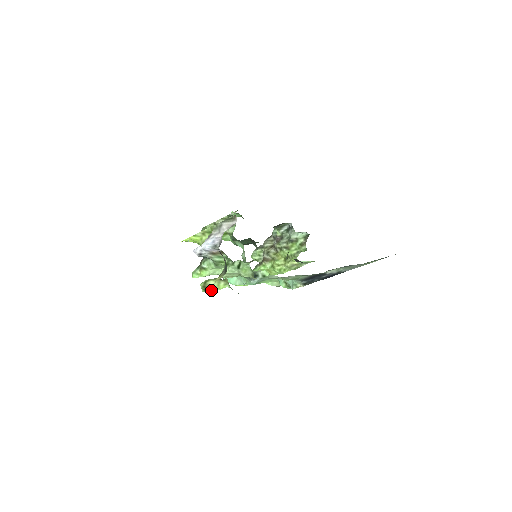
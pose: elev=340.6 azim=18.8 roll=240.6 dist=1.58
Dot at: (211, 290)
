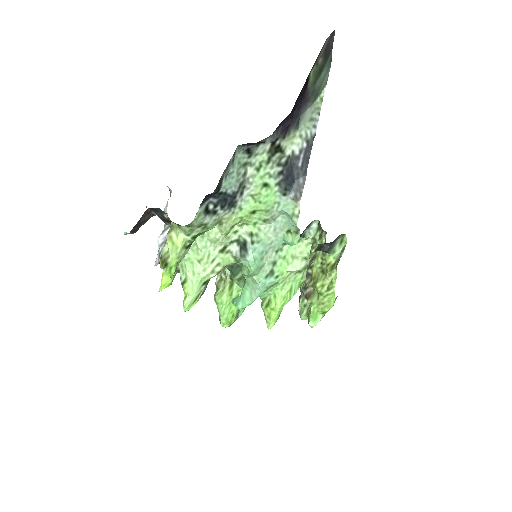
Dot at: (169, 257)
